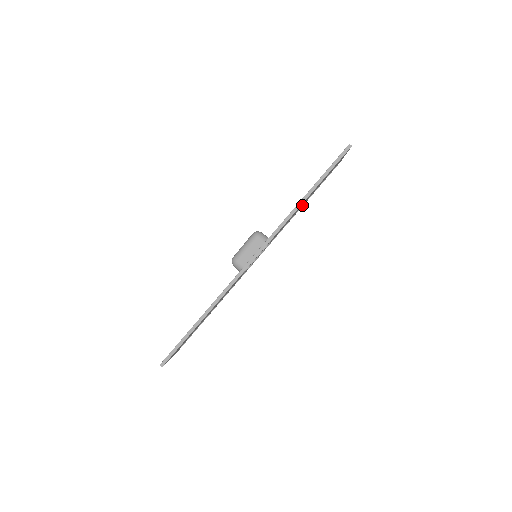
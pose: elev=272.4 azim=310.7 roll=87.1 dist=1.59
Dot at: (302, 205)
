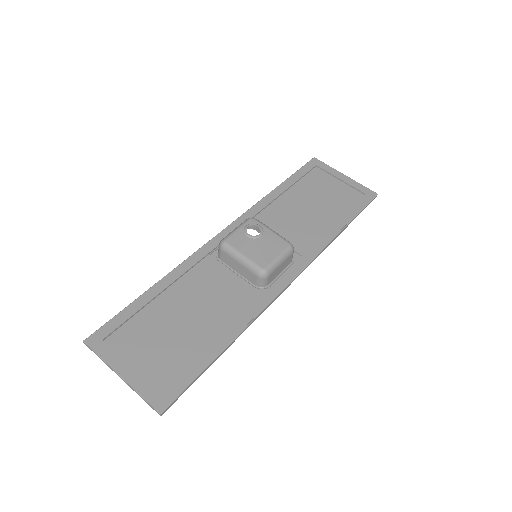
Dot at: (278, 190)
